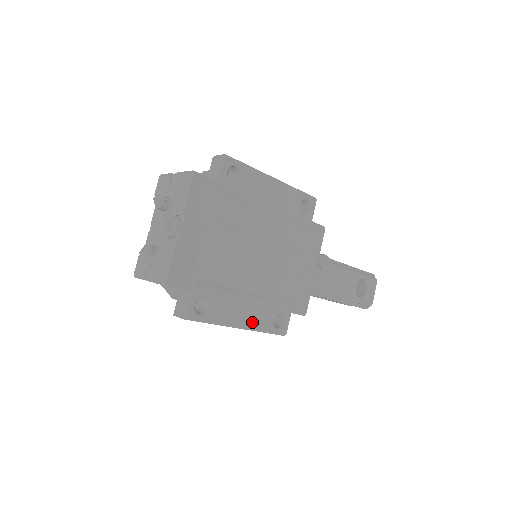
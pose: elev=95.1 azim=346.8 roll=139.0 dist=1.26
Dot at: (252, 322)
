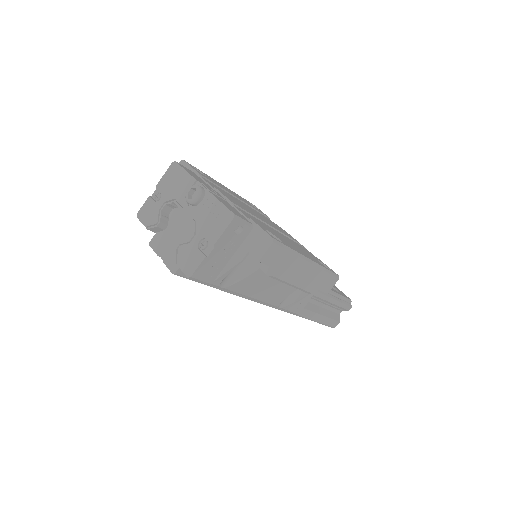
Dot at: (312, 259)
